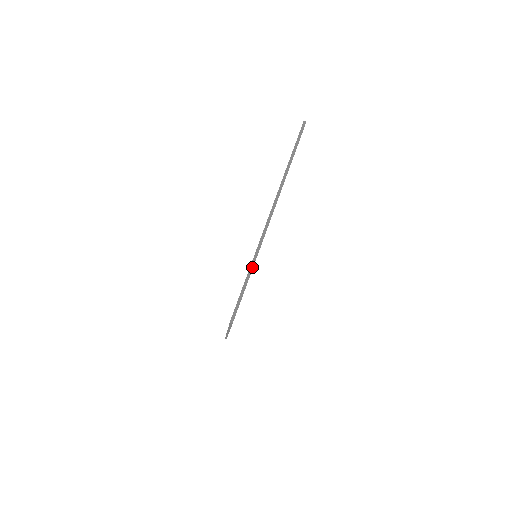
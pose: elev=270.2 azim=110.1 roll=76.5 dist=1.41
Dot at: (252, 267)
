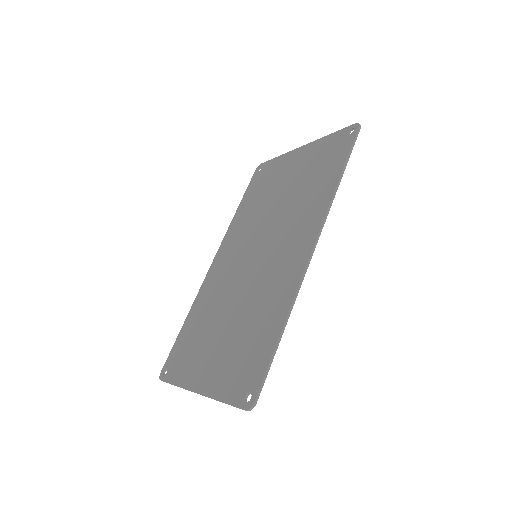
Dot at: occluded
